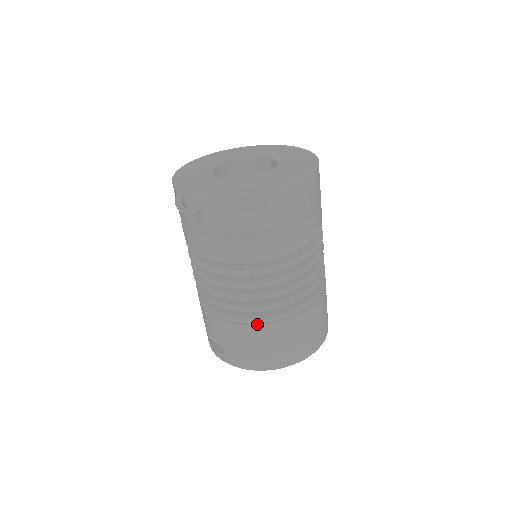
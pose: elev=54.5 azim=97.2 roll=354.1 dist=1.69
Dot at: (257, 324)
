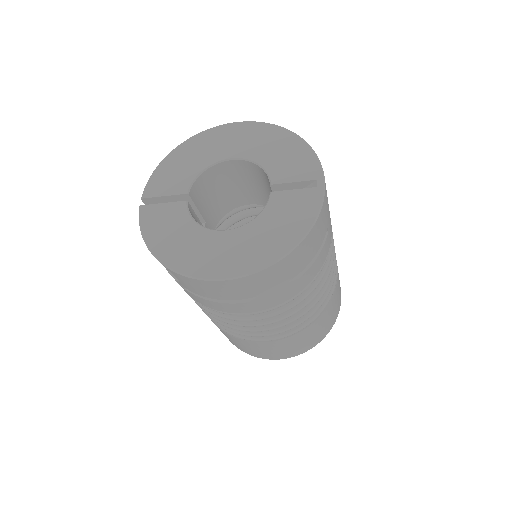
Dot at: (259, 341)
